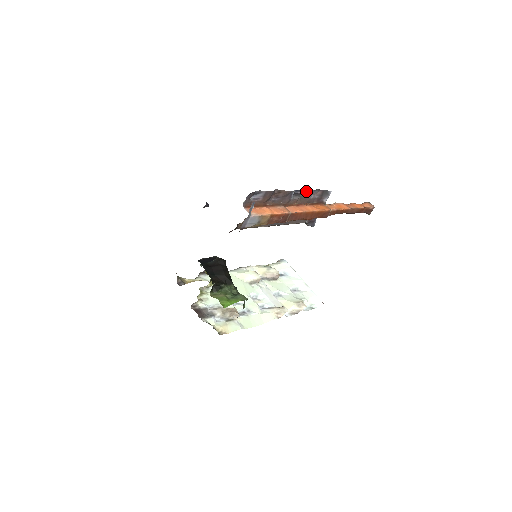
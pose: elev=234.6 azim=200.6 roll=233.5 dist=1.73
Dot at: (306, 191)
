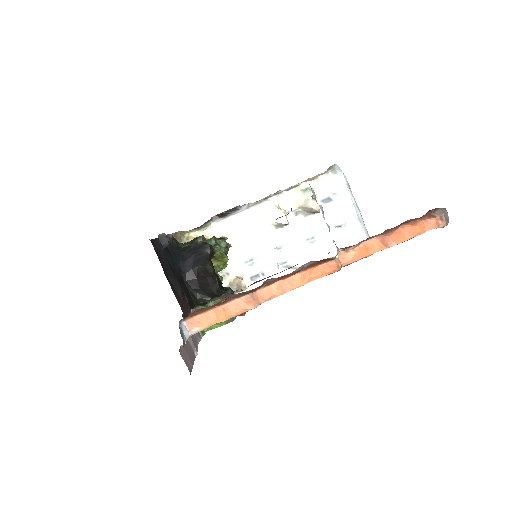
Dot at: occluded
